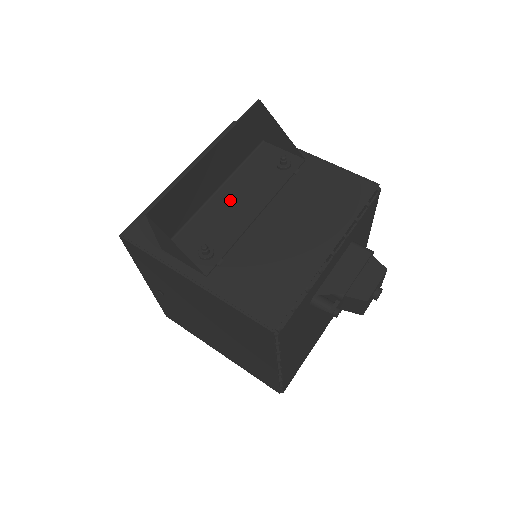
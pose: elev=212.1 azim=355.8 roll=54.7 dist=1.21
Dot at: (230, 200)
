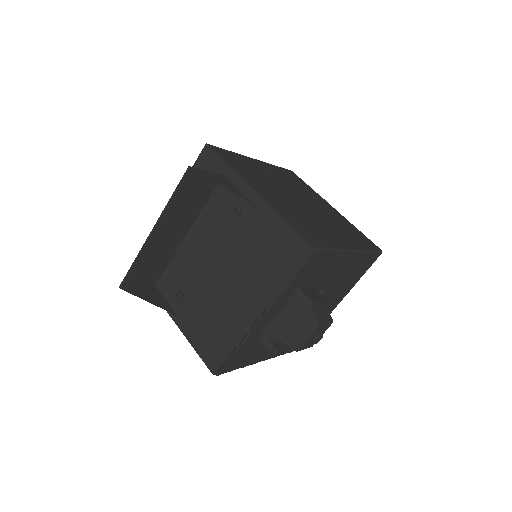
Dot at: (196, 246)
